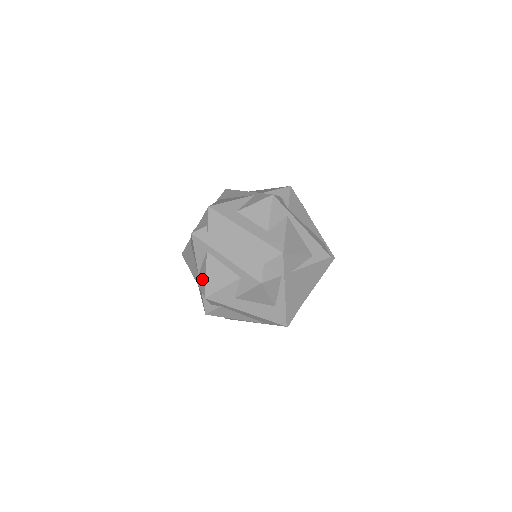
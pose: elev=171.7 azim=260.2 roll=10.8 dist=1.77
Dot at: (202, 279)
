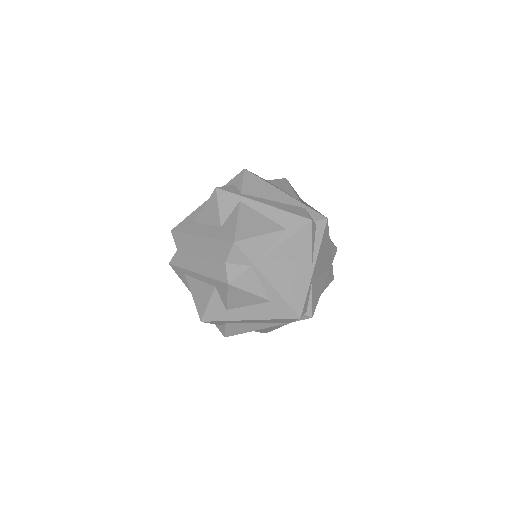
Dot at: occluded
